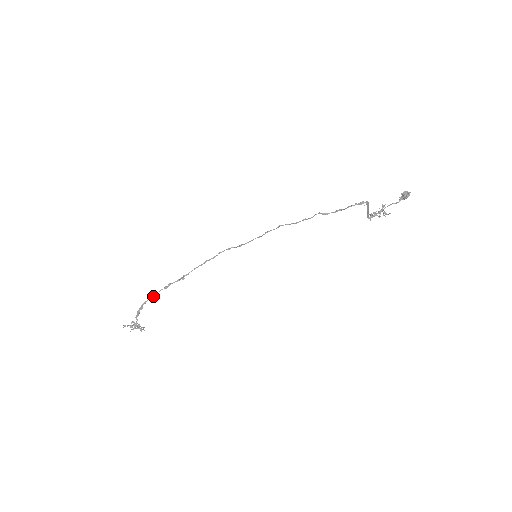
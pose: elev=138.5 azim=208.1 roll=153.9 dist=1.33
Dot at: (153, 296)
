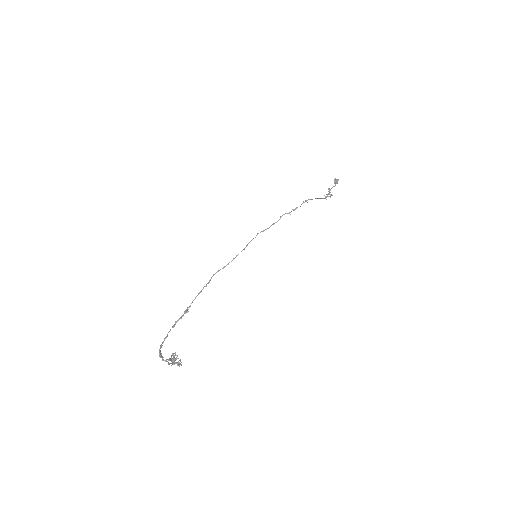
Dot at: (165, 338)
